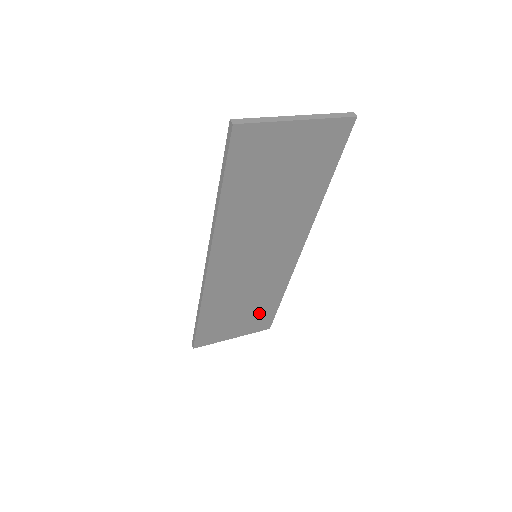
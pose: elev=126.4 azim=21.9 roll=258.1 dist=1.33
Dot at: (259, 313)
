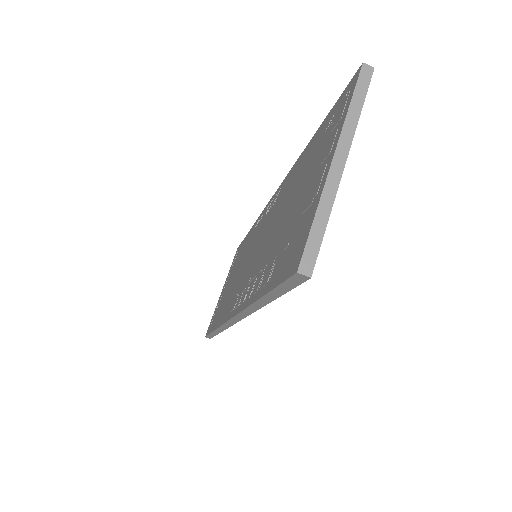
Dot at: occluded
